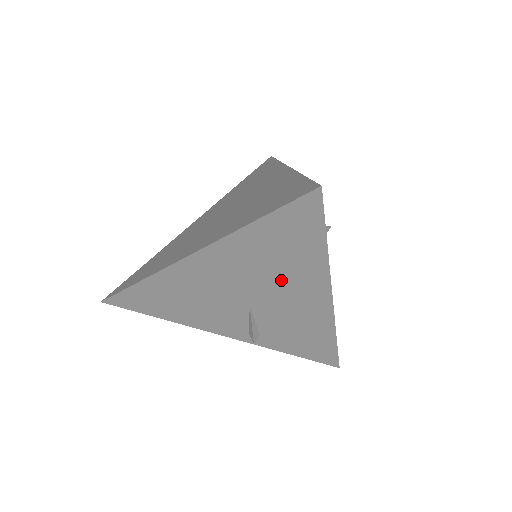
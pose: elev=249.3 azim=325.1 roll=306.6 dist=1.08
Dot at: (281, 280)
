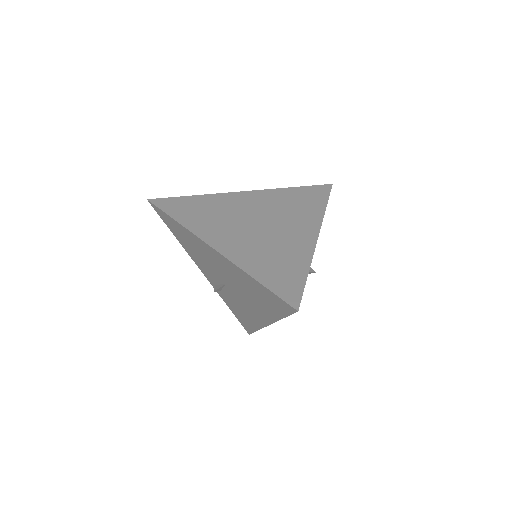
Dot at: (250, 298)
